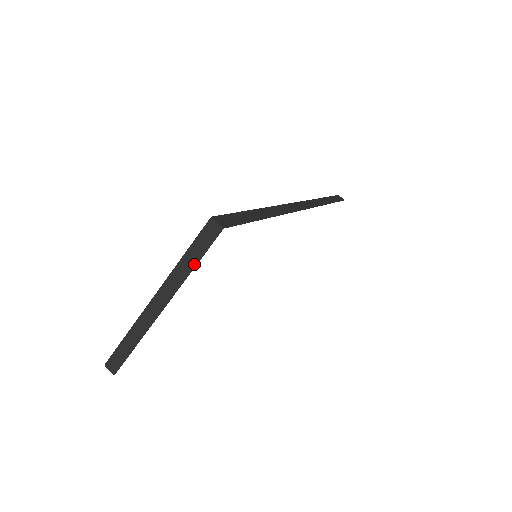
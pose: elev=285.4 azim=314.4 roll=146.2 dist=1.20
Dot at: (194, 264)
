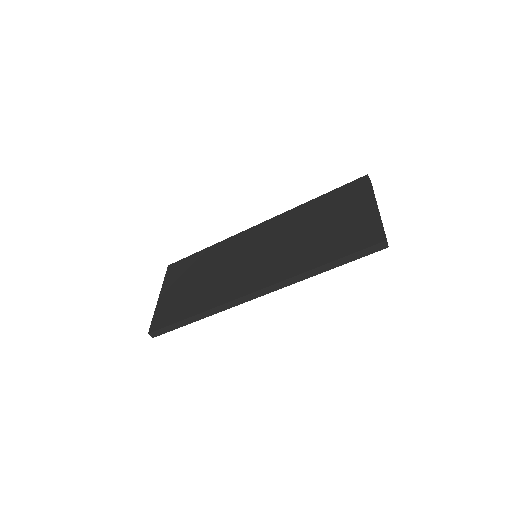
Dot at: occluded
